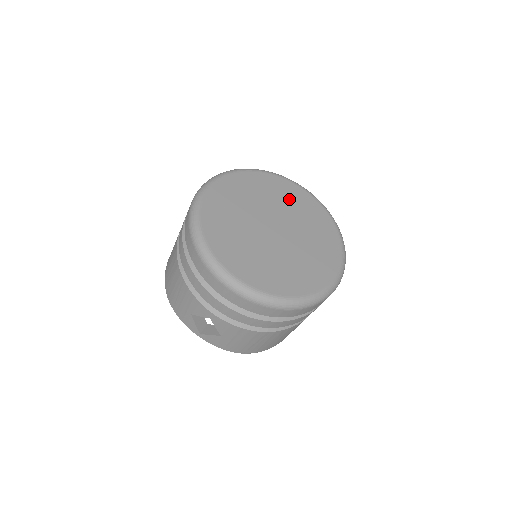
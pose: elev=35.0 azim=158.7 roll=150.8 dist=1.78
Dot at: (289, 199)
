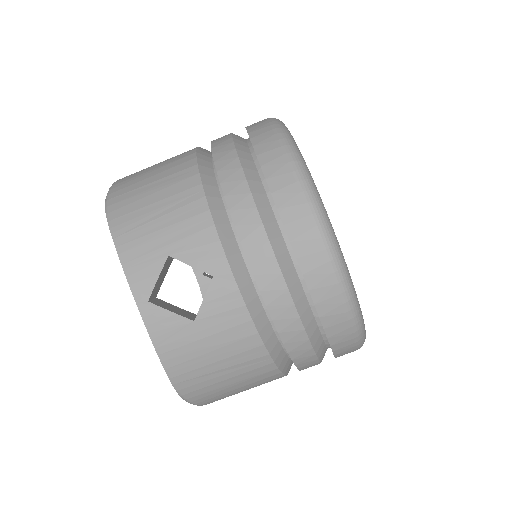
Dot at: occluded
